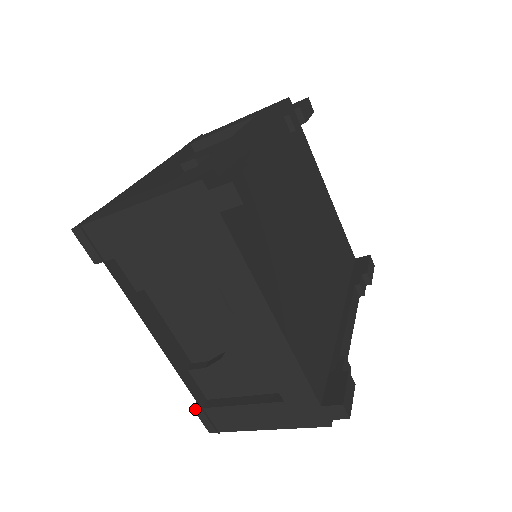
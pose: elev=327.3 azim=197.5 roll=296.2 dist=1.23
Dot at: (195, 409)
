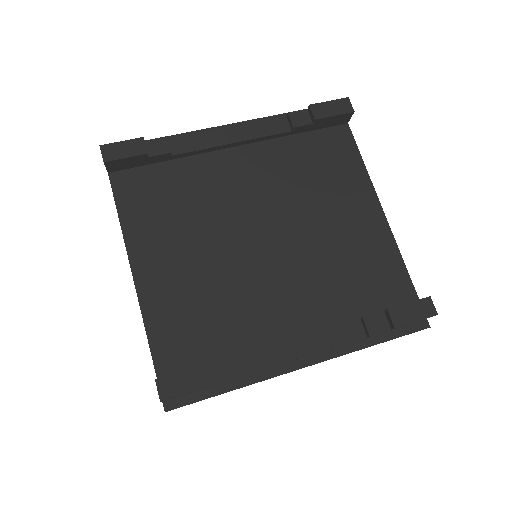
Dot at: occluded
